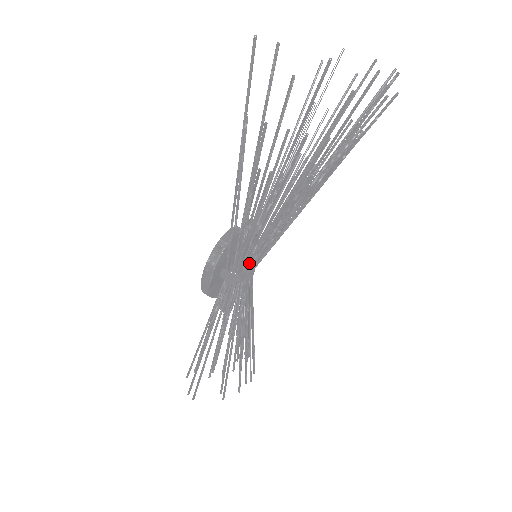
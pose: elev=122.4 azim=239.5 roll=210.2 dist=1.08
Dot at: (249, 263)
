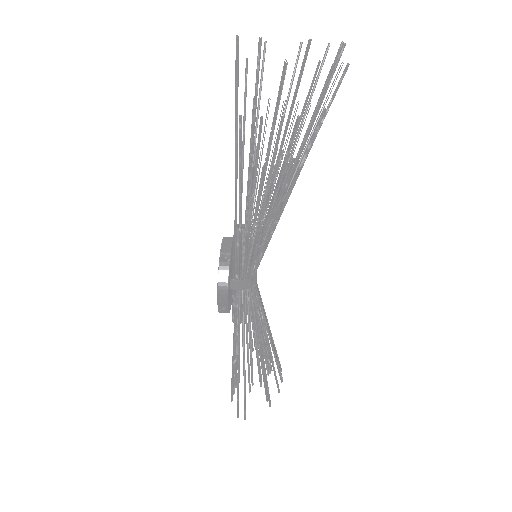
Dot at: (256, 264)
